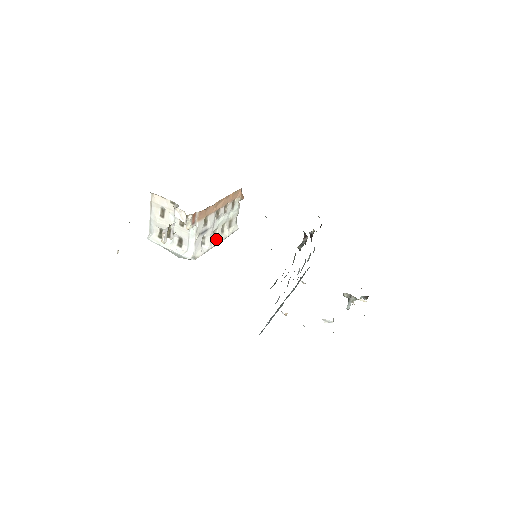
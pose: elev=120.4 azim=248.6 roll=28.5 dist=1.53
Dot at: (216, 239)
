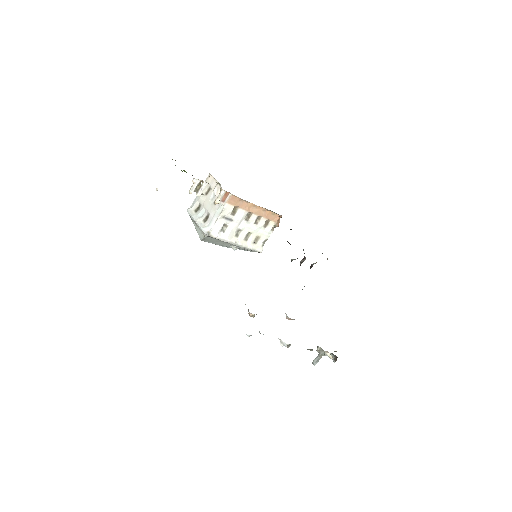
Dot at: (237, 239)
